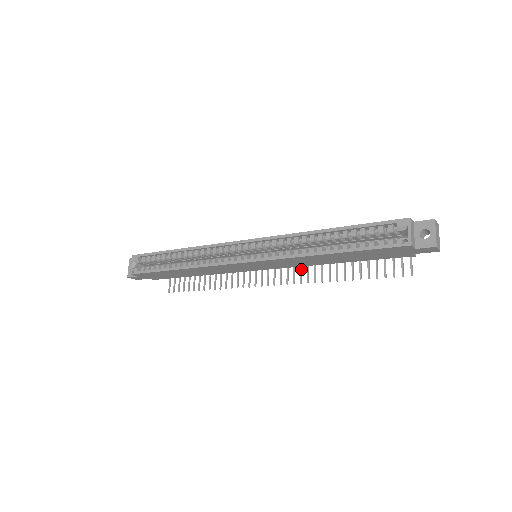
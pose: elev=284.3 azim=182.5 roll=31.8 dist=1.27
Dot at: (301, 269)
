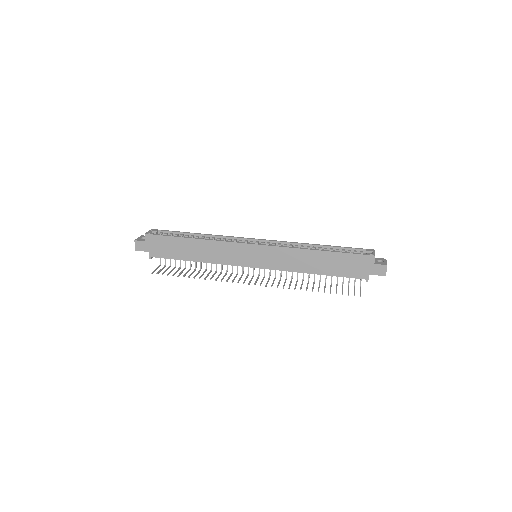
Dot at: (279, 282)
